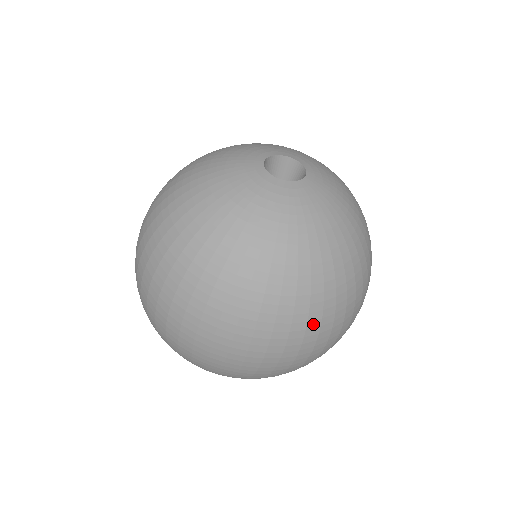
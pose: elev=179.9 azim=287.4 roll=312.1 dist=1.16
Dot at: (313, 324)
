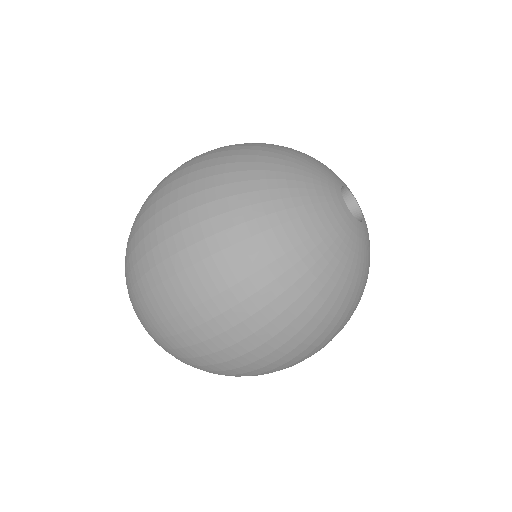
Dot at: occluded
